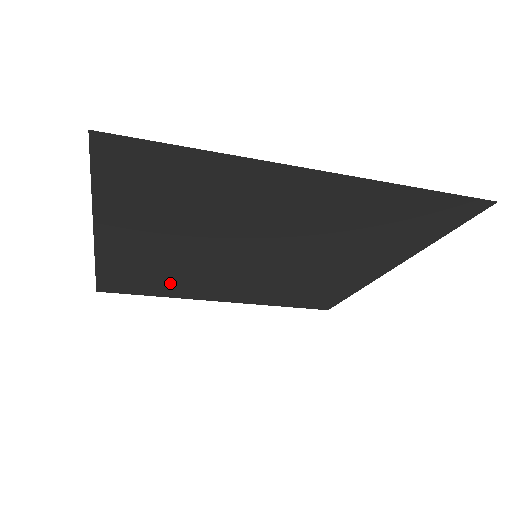
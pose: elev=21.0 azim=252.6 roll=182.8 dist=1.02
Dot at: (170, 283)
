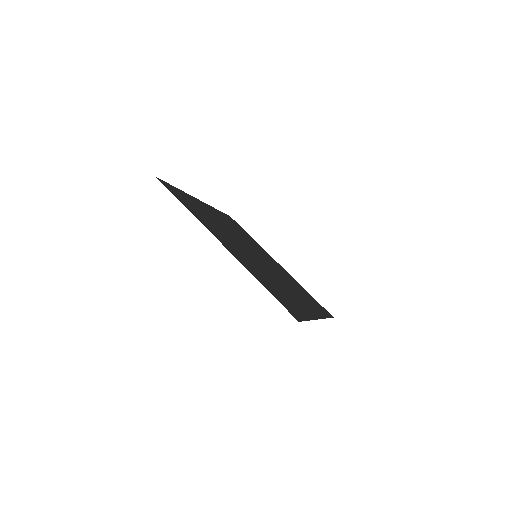
Dot at: occluded
